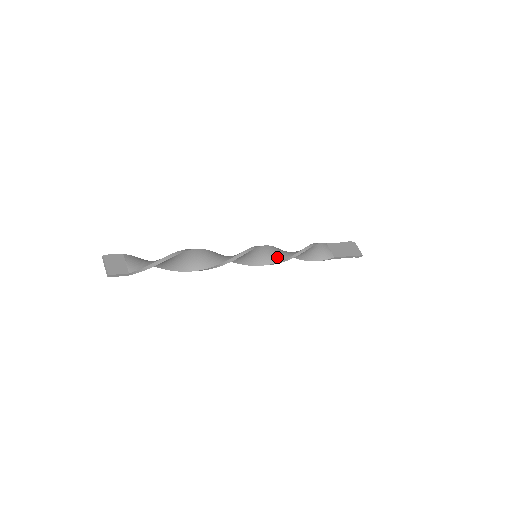
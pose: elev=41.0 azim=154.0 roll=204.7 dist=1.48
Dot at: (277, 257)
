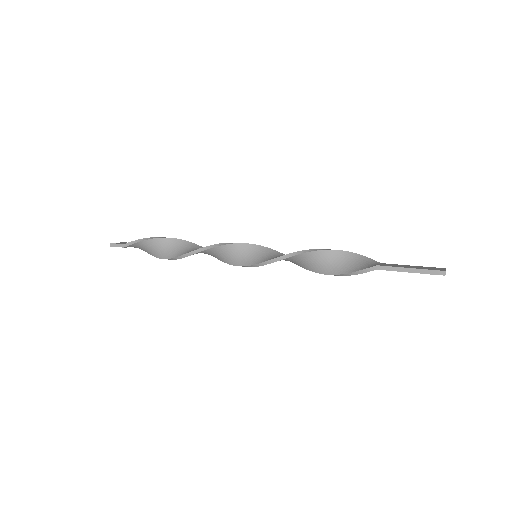
Dot at: occluded
